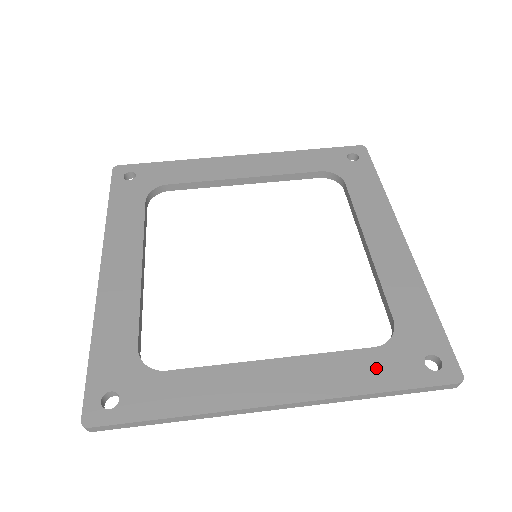
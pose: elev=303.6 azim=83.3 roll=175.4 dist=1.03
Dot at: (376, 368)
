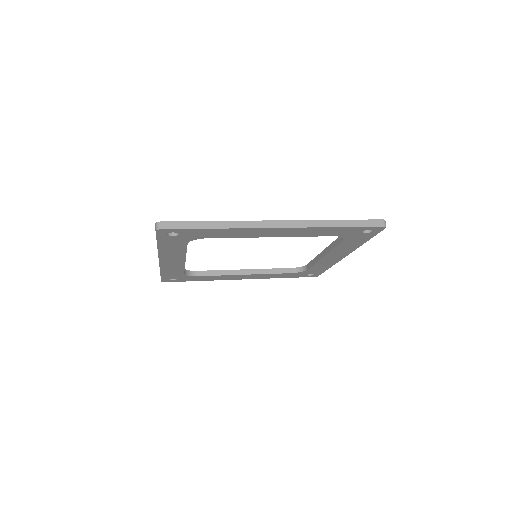
Dot at: occluded
